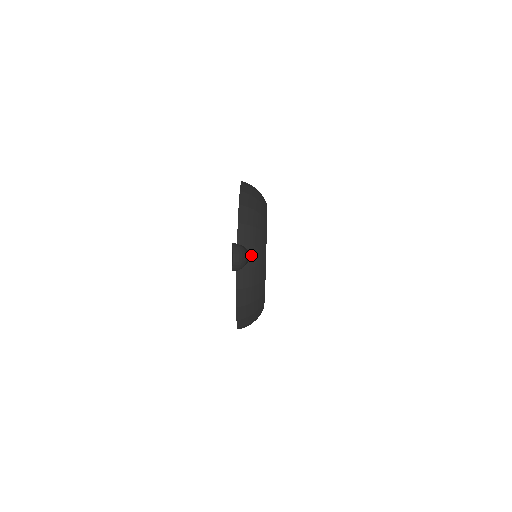
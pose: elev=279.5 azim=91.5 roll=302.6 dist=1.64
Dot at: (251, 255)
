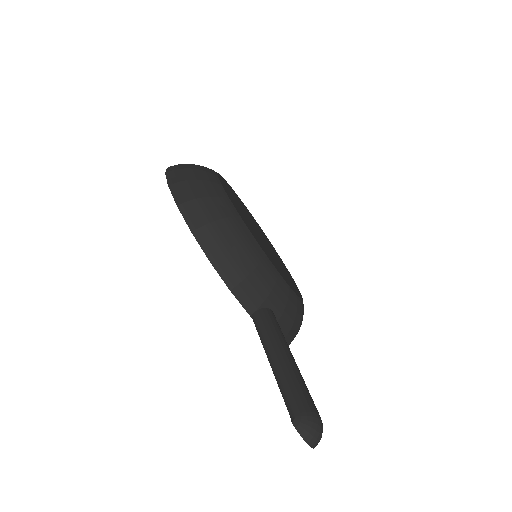
Dot at: (272, 307)
